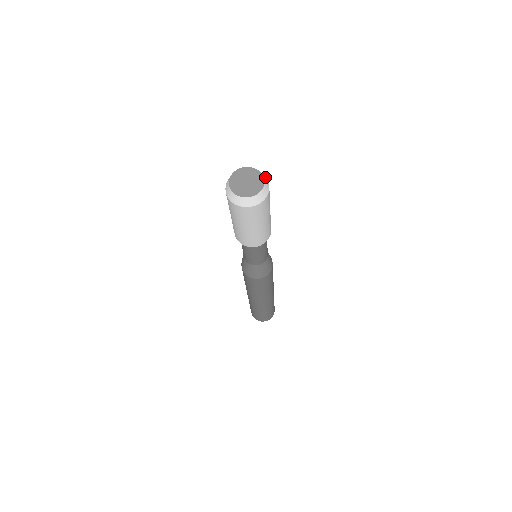
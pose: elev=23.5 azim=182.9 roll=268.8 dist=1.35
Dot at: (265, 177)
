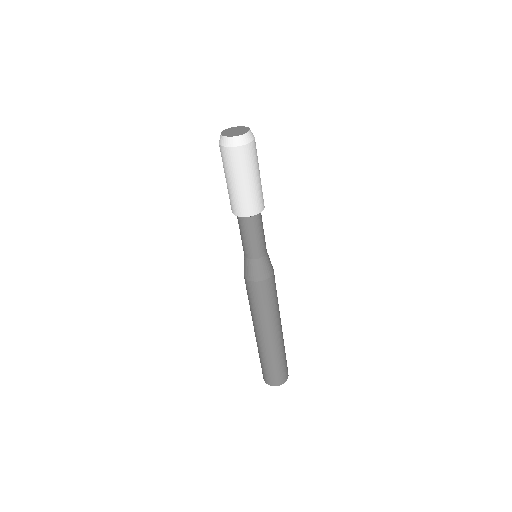
Dot at: occluded
